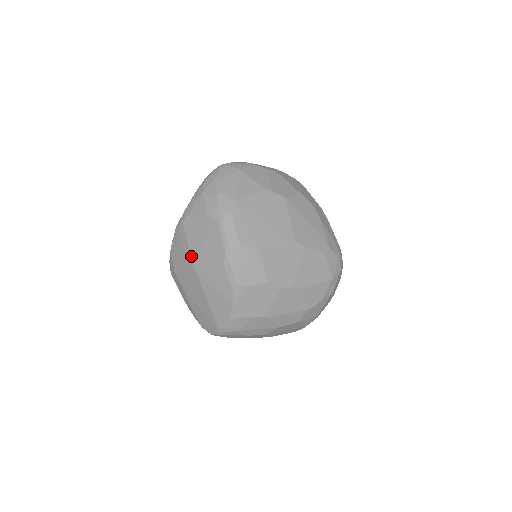
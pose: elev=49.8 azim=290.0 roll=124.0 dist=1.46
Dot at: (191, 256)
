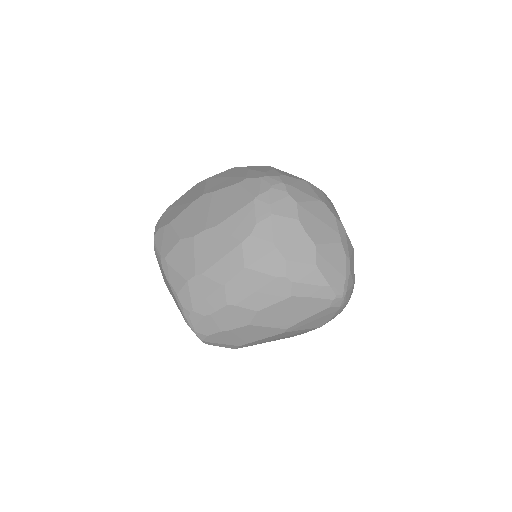
Dot at: occluded
